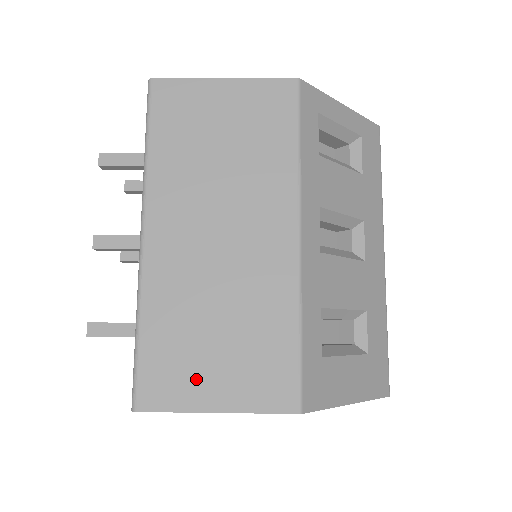
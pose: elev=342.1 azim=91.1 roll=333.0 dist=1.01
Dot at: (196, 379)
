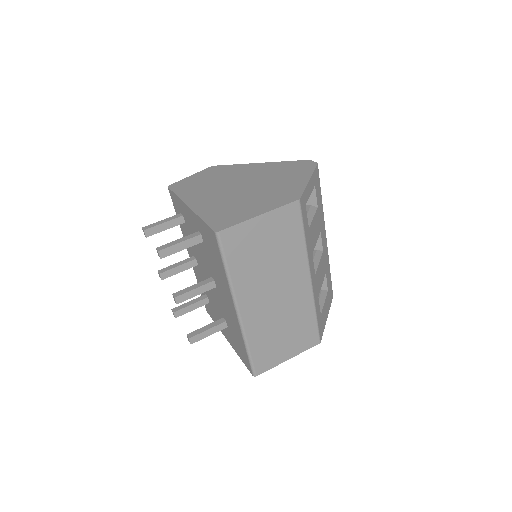
Dot at: (278, 353)
